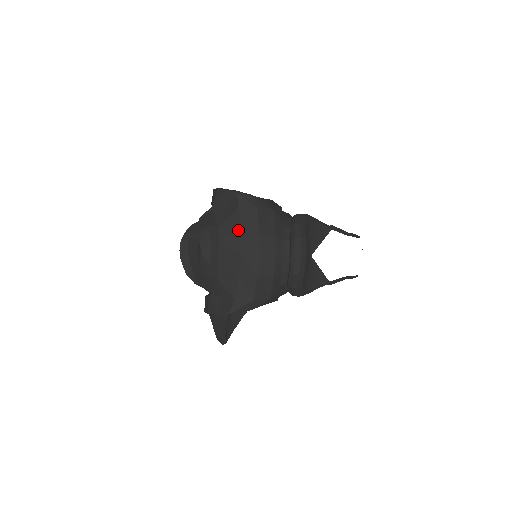
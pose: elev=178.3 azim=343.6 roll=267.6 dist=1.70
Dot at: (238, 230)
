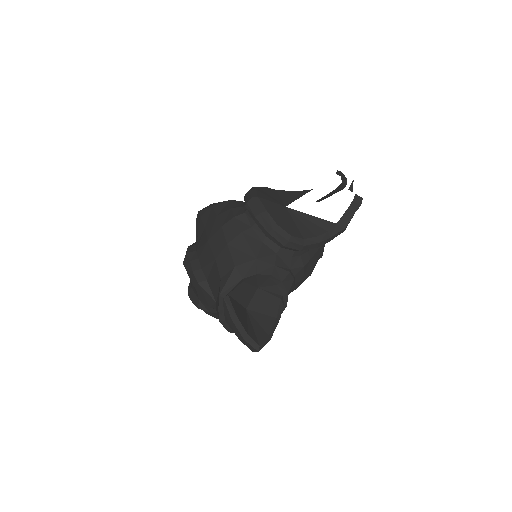
Dot at: (204, 230)
